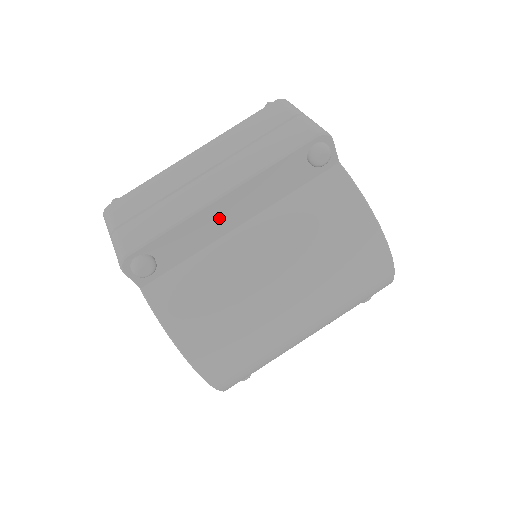
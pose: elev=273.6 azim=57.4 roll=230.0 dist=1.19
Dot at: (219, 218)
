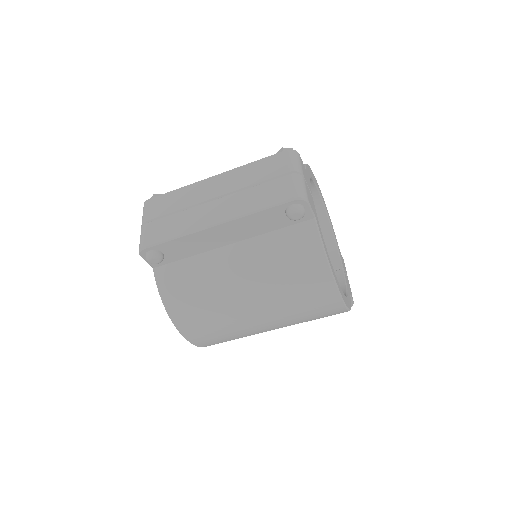
Dot at: (212, 238)
